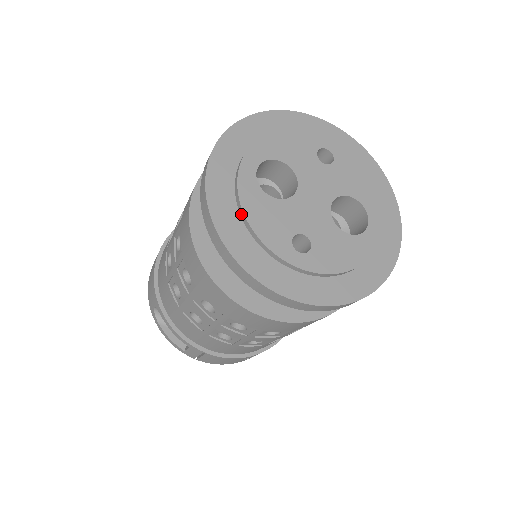
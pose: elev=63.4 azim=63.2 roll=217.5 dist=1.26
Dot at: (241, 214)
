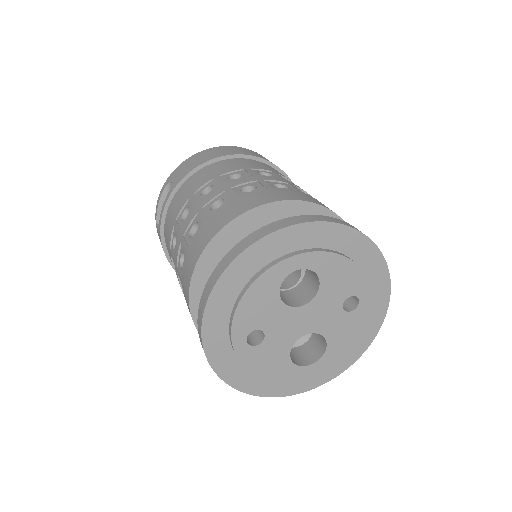
Dot at: (247, 285)
